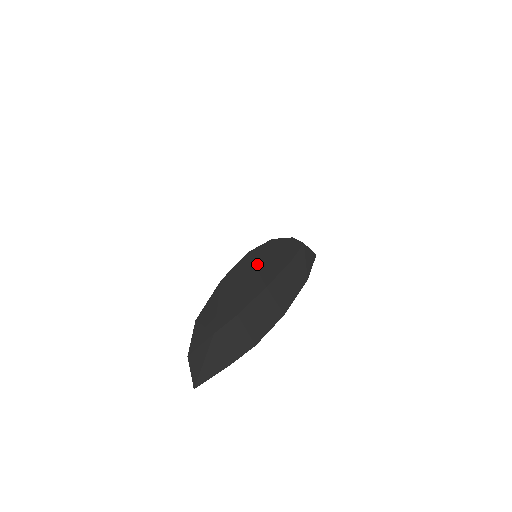
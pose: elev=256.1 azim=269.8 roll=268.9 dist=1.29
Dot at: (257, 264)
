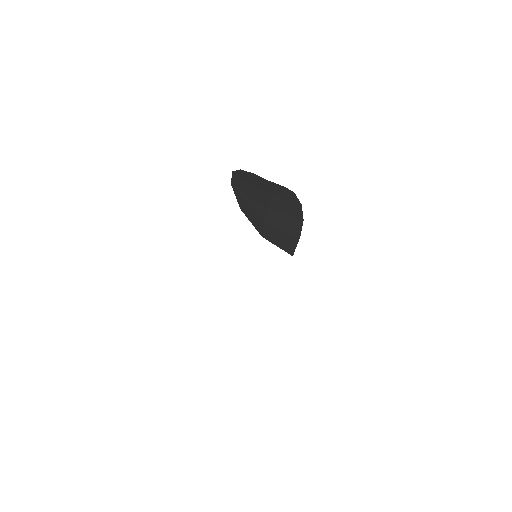
Dot at: (247, 180)
